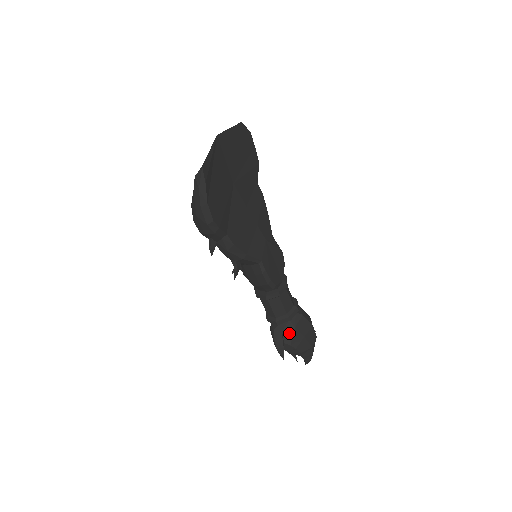
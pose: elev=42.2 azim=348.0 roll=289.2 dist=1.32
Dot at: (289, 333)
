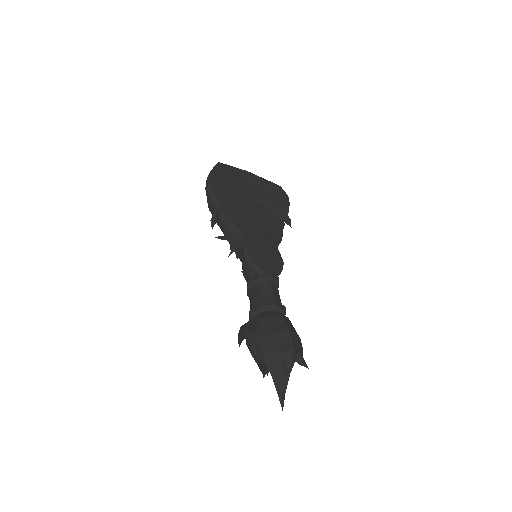
Dot at: (256, 321)
